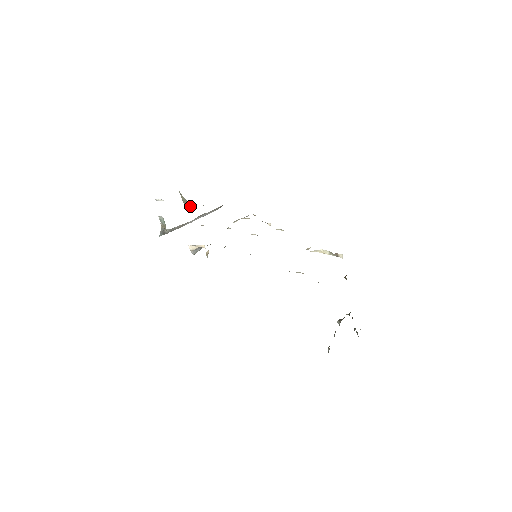
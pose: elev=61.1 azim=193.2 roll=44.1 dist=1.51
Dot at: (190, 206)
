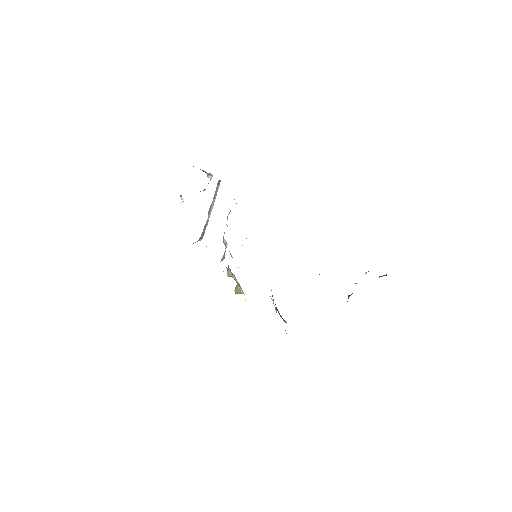
Dot at: occluded
